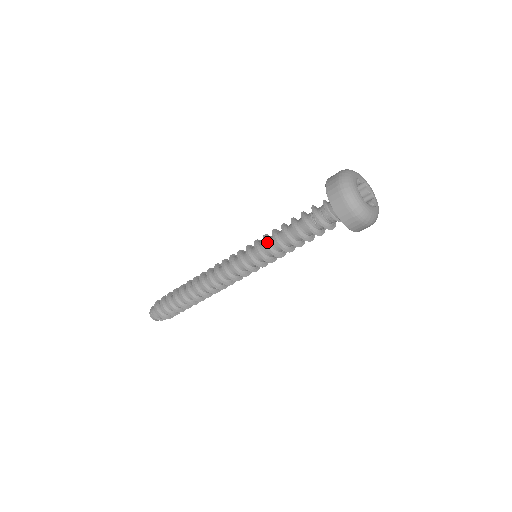
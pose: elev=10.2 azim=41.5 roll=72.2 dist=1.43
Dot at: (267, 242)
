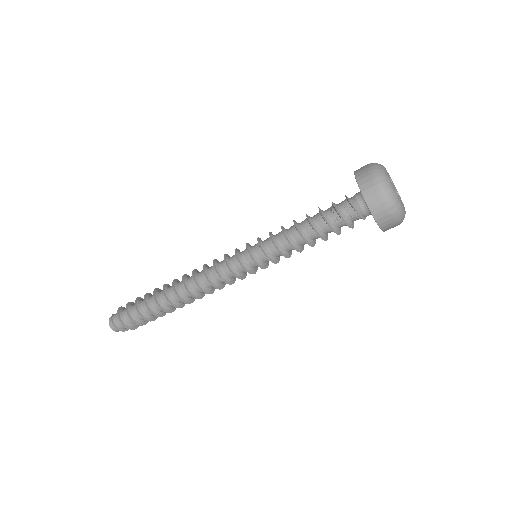
Dot at: (275, 240)
